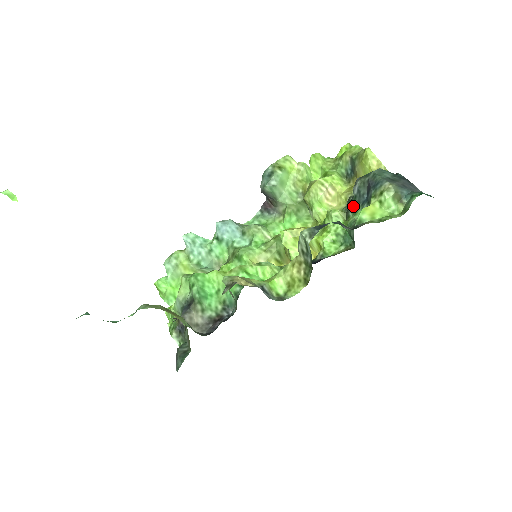
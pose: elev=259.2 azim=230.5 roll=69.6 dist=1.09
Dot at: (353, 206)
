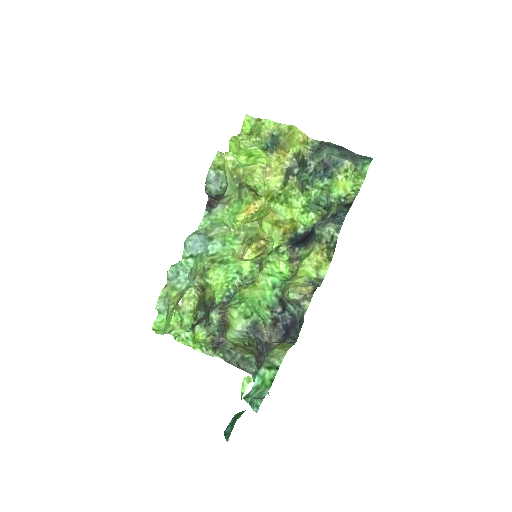
Dot at: (310, 181)
